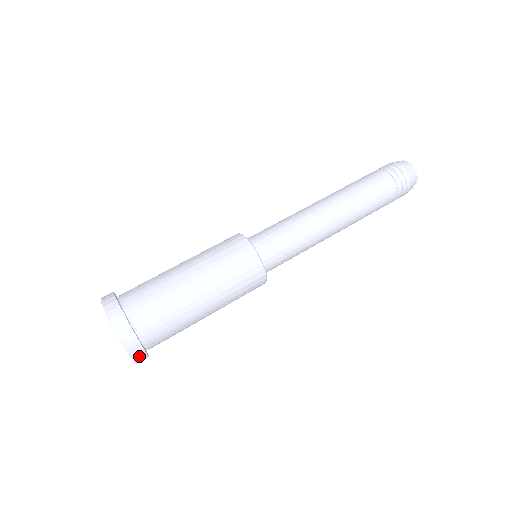
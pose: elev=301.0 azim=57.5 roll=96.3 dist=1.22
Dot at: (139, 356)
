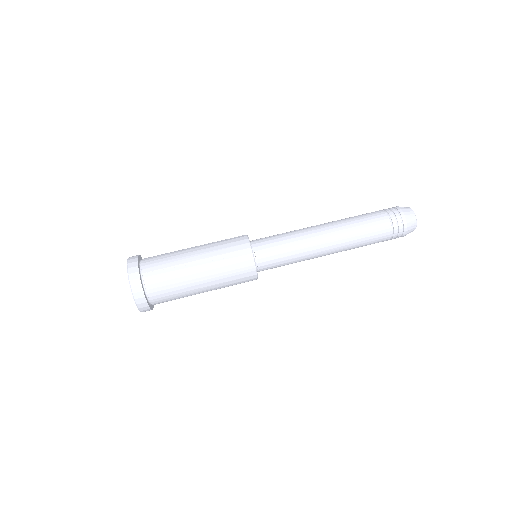
Dot at: occluded
